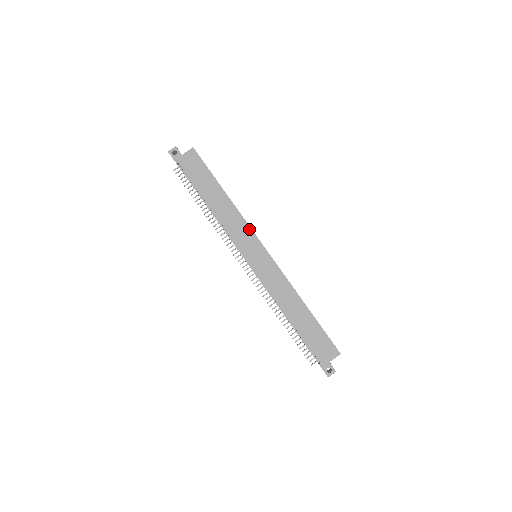
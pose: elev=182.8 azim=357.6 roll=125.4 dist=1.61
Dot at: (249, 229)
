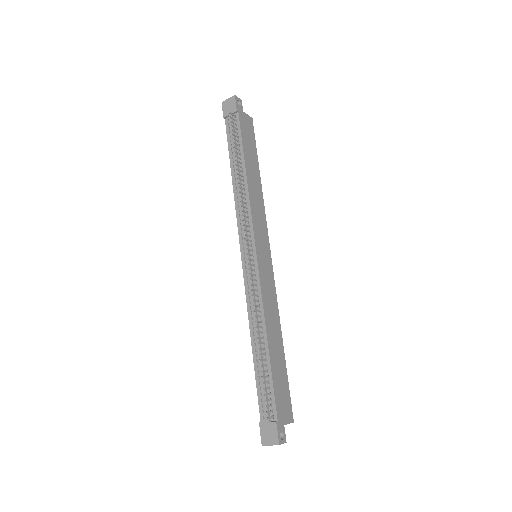
Dot at: (266, 226)
